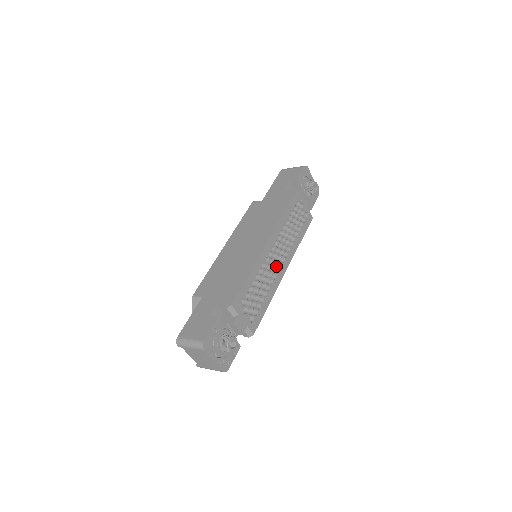
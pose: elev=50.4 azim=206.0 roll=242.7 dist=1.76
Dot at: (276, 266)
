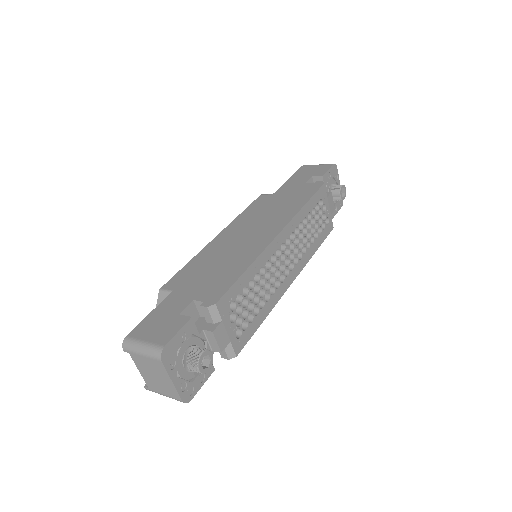
Dot at: (282, 272)
